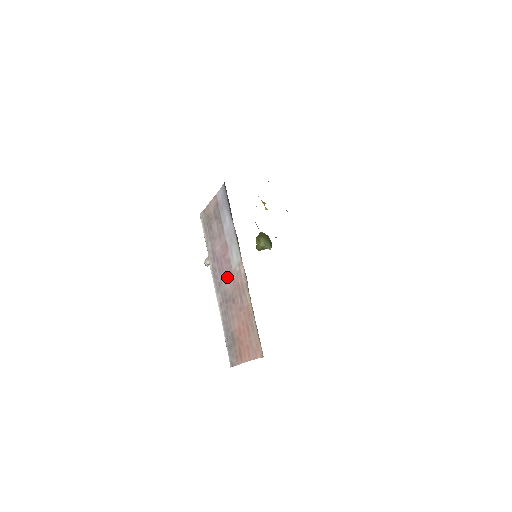
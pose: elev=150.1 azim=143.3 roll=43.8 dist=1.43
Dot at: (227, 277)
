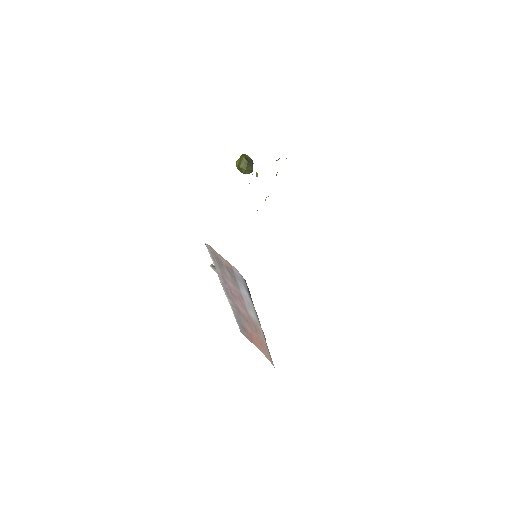
Dot at: (241, 307)
